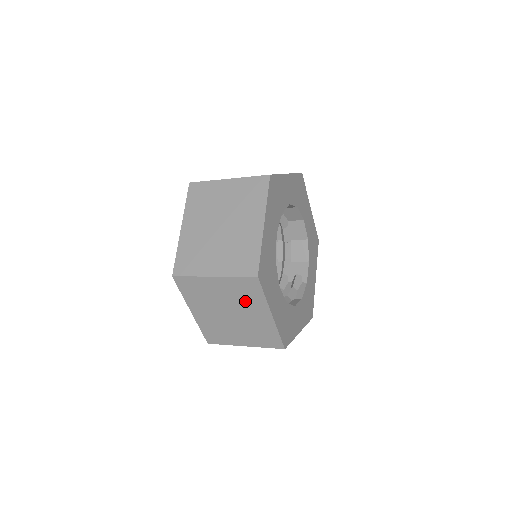
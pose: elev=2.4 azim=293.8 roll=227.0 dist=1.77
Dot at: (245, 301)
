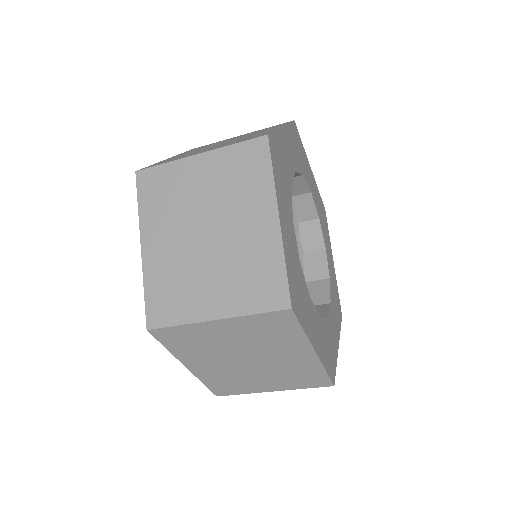
Dot at: (238, 195)
